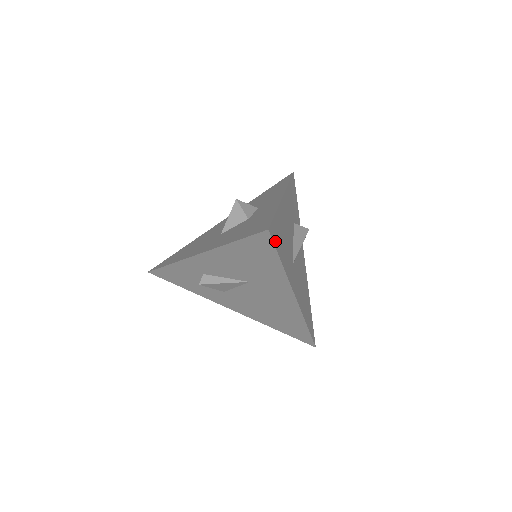
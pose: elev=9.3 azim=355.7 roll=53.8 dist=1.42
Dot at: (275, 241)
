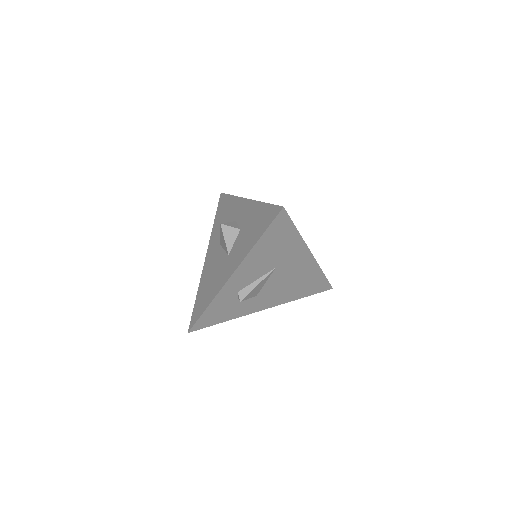
Dot at: occluded
